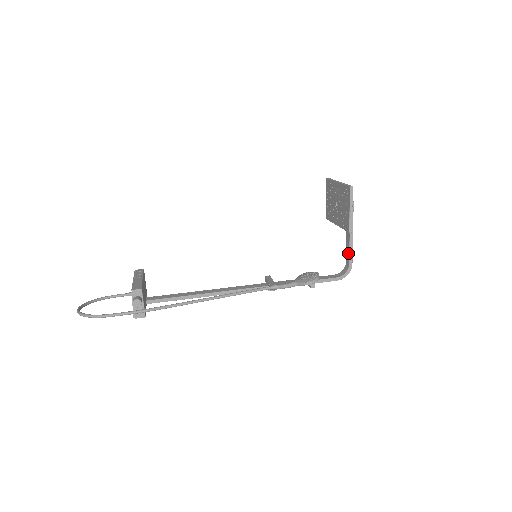
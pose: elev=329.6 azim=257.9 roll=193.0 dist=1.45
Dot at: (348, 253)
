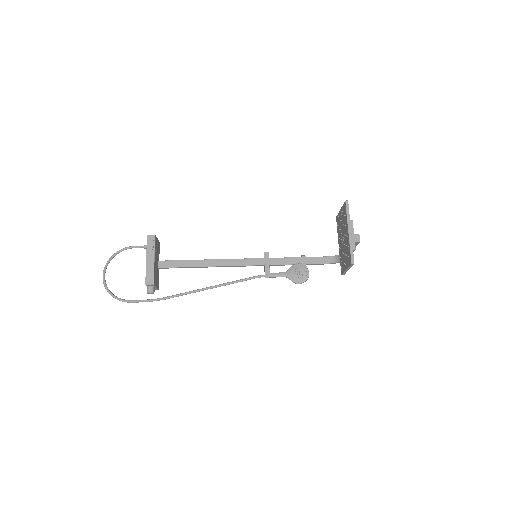
Dot at: occluded
